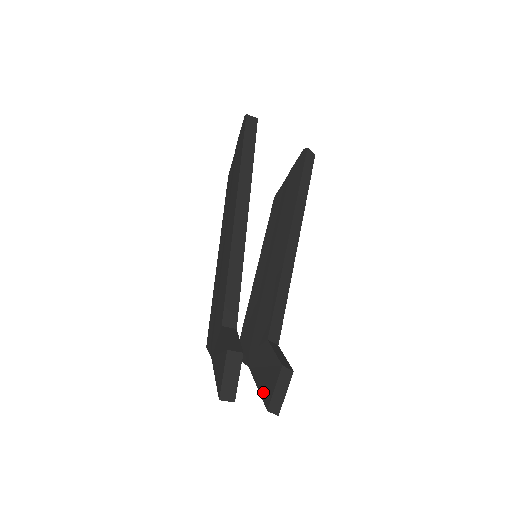
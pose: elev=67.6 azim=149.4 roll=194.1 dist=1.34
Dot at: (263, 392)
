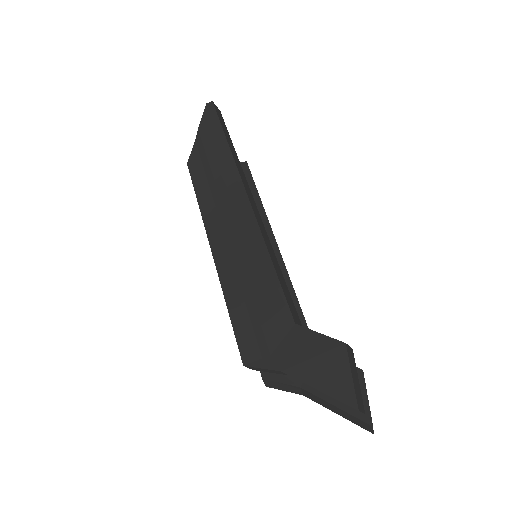
Dot at: (350, 407)
